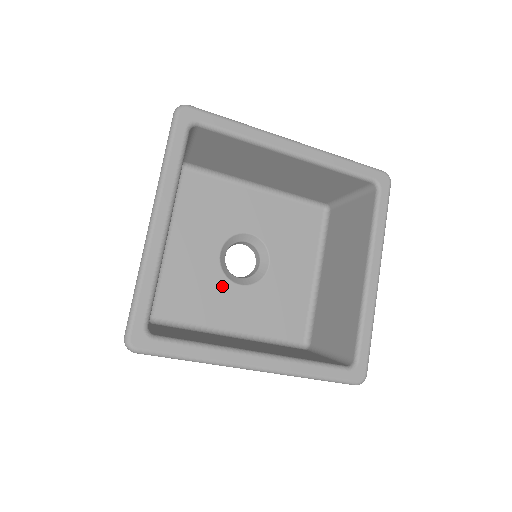
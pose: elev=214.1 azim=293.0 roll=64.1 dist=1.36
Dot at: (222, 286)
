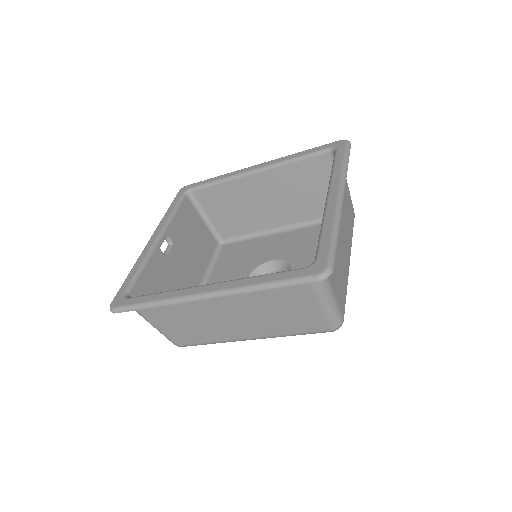
Dot at: occluded
